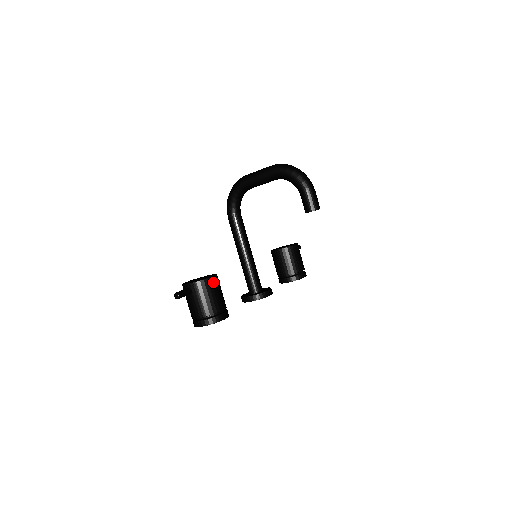
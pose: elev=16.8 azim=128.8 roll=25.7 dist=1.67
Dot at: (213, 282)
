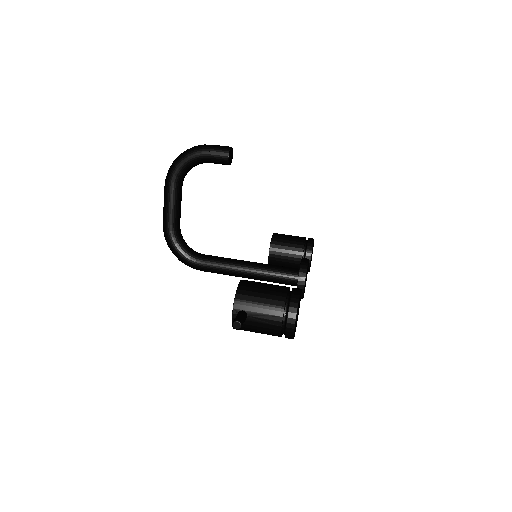
Dot at: (247, 283)
